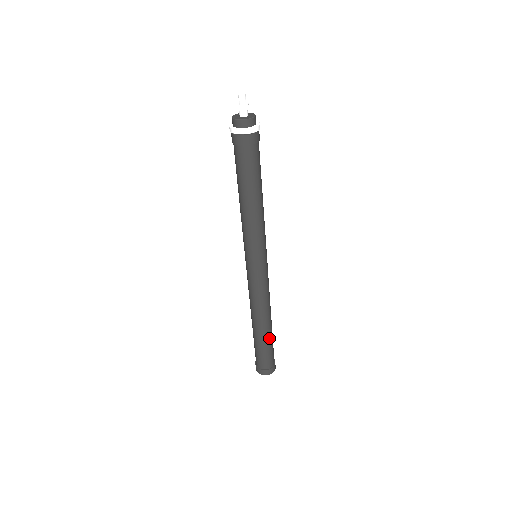
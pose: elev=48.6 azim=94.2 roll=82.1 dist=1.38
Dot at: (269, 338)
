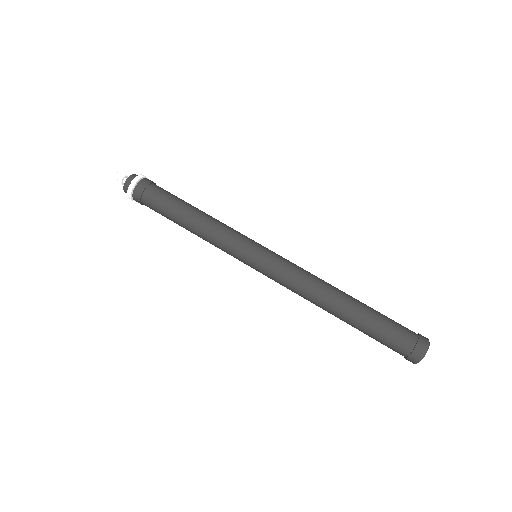
Dot at: (366, 311)
